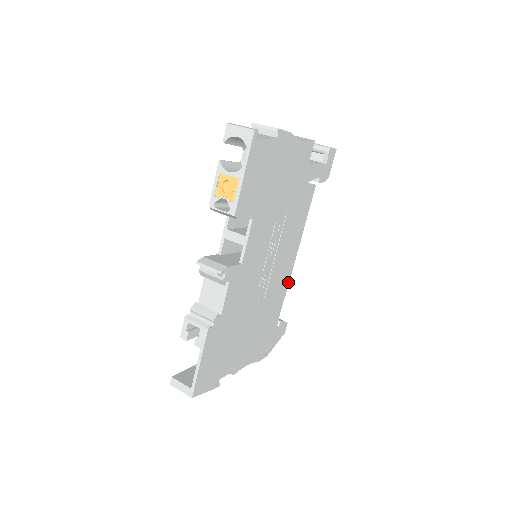
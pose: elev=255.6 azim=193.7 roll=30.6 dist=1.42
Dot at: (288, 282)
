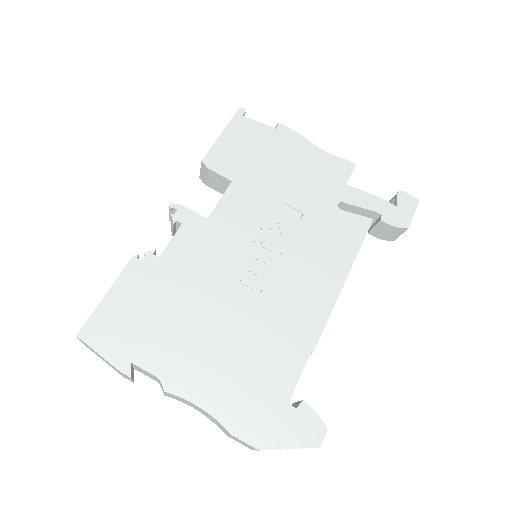
Dot at: (320, 331)
